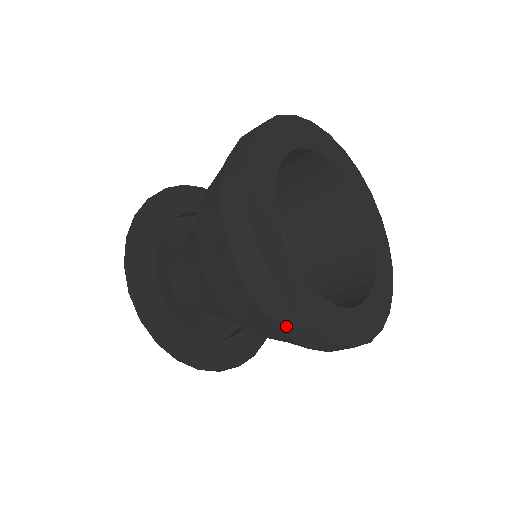
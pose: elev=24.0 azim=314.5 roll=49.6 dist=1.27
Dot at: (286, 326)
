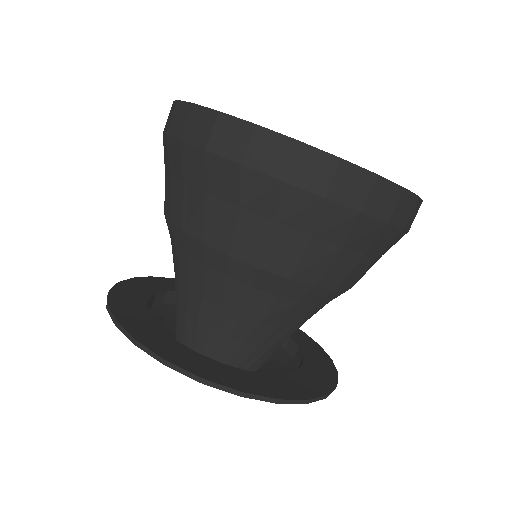
Dot at: (232, 147)
